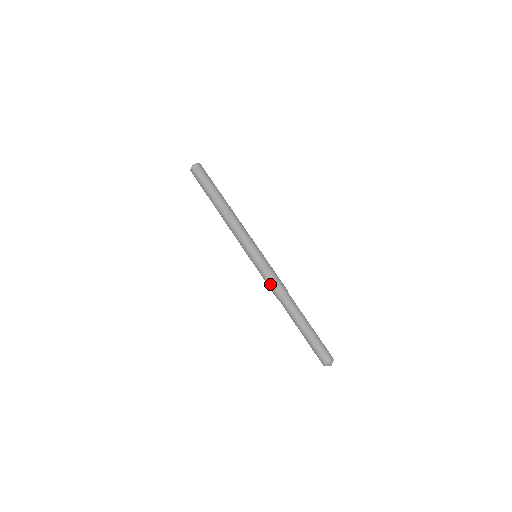
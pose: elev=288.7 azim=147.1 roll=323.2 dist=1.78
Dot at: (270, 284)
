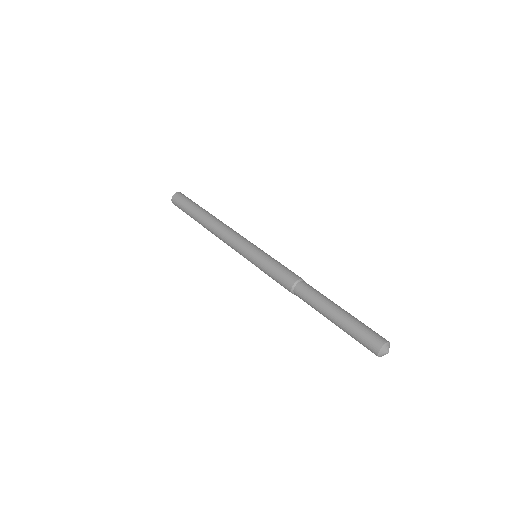
Dot at: (277, 278)
